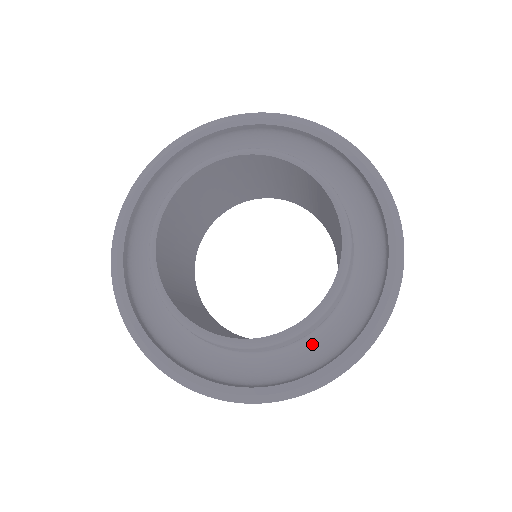
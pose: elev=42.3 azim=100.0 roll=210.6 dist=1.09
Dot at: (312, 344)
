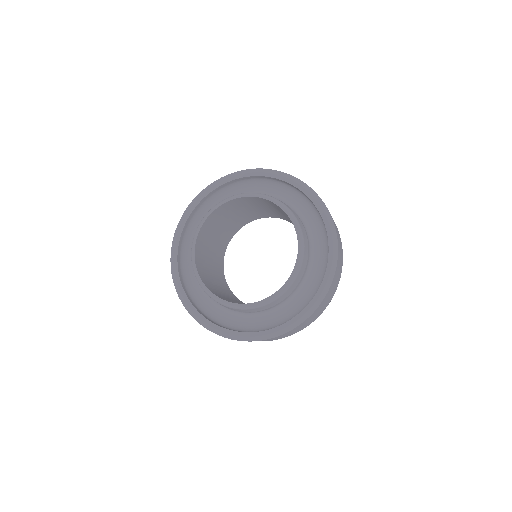
Dot at: (283, 310)
